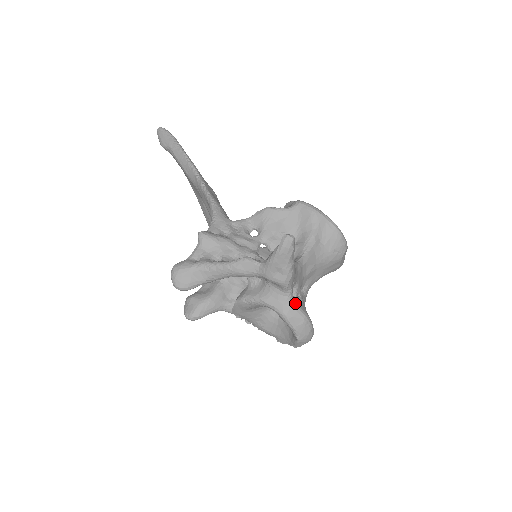
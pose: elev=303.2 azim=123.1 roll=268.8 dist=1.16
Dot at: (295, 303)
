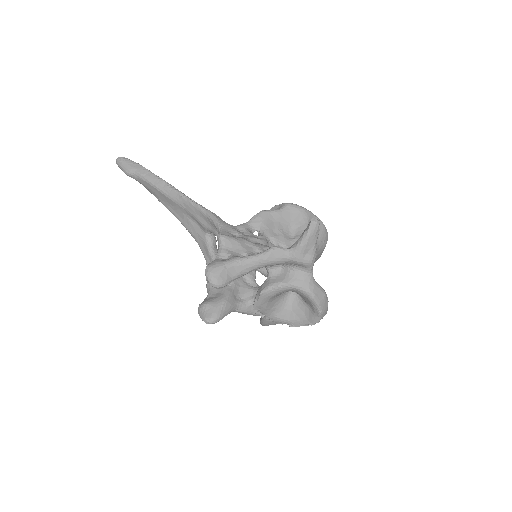
Dot at: occluded
